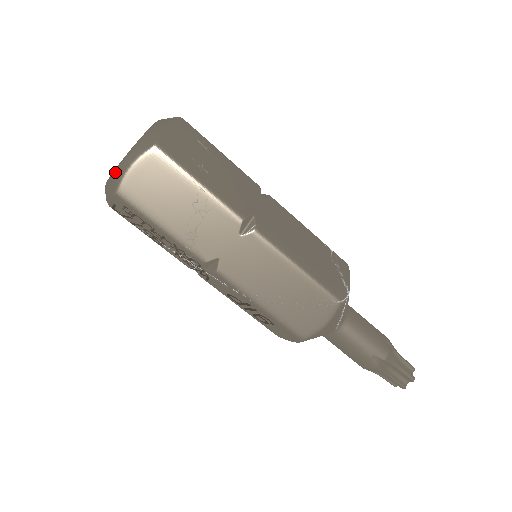
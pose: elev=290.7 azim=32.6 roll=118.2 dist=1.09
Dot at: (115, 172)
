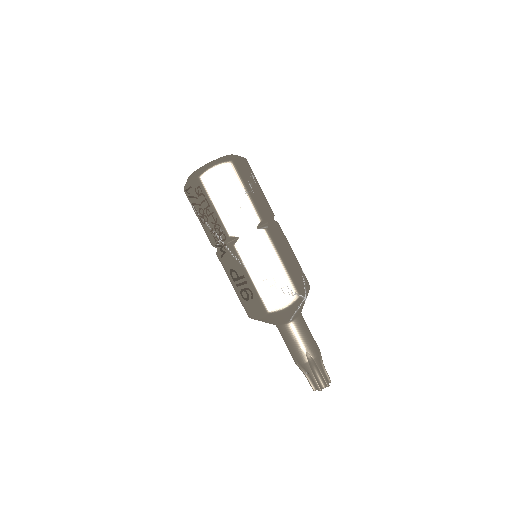
Dot at: (203, 167)
